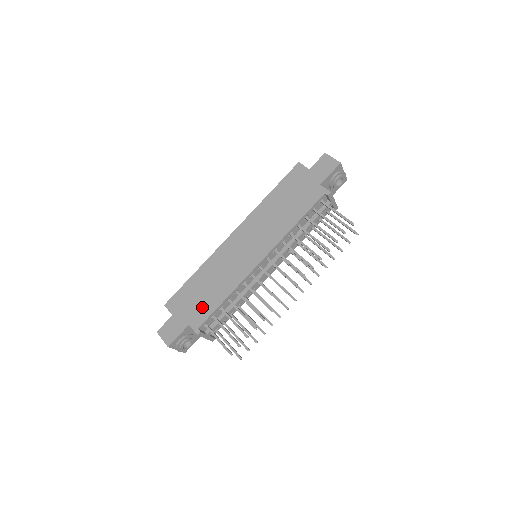
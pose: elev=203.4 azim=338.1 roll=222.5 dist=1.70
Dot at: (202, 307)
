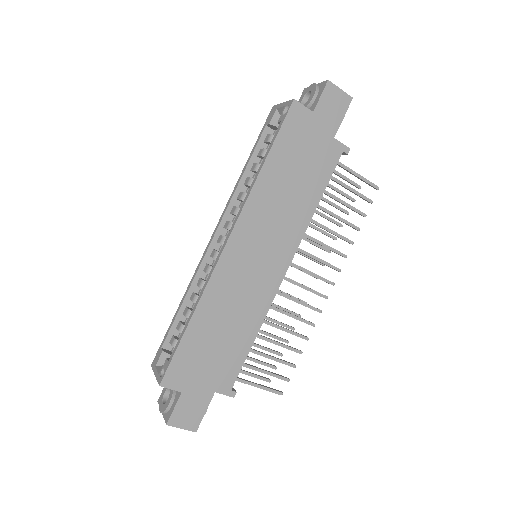
Dot at: (225, 362)
